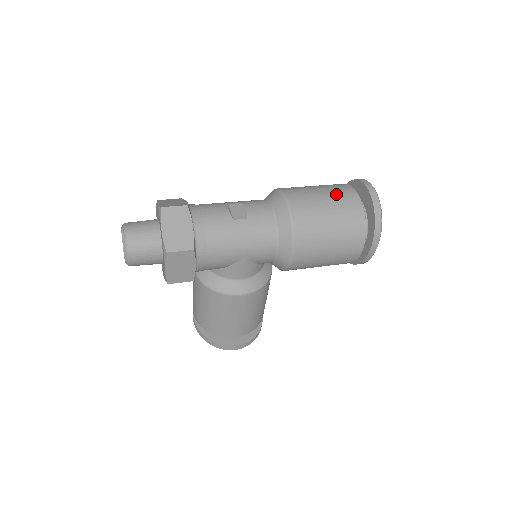
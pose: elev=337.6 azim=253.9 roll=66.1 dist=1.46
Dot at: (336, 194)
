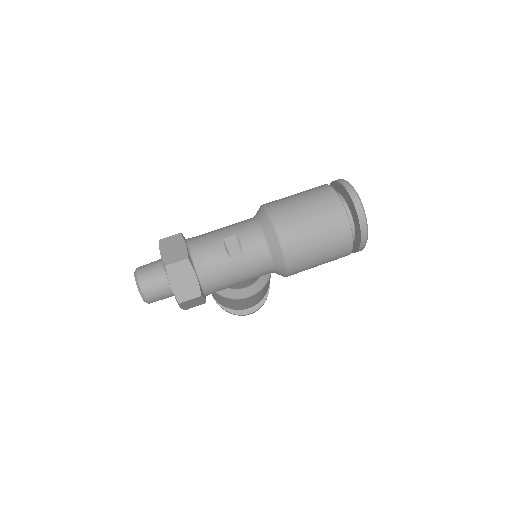
Dot at: (323, 213)
